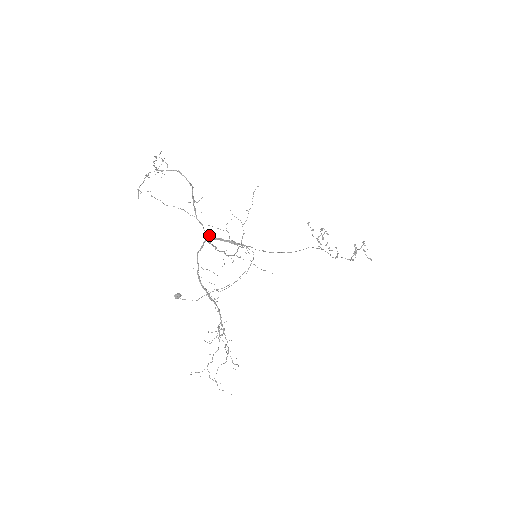
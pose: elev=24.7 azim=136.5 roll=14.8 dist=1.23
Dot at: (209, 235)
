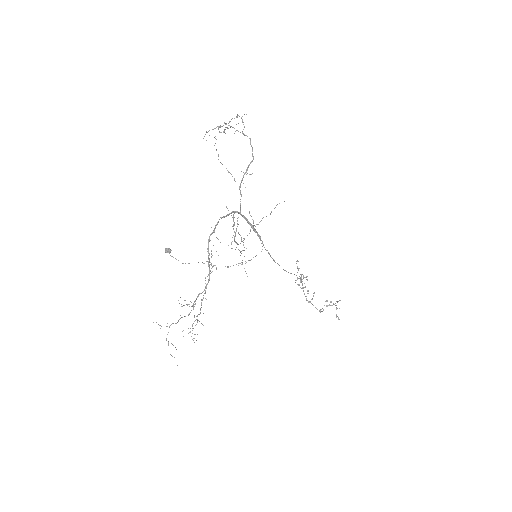
Dot at: occluded
